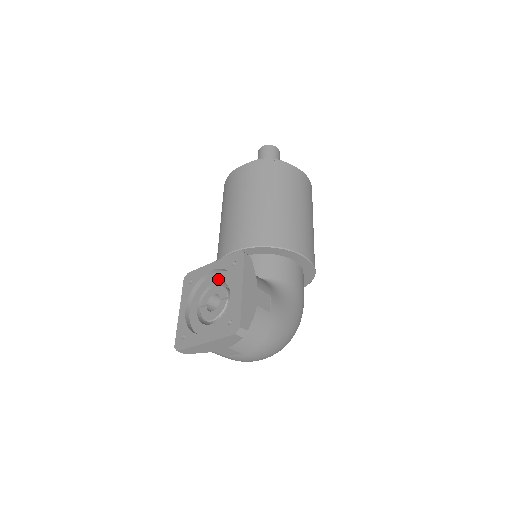
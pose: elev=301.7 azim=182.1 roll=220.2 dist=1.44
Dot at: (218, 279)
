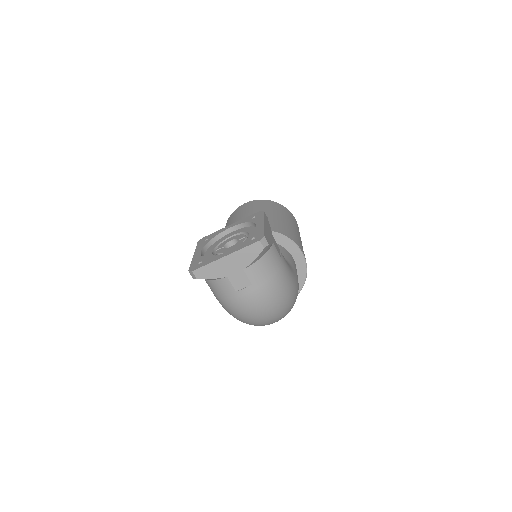
Dot at: (235, 233)
